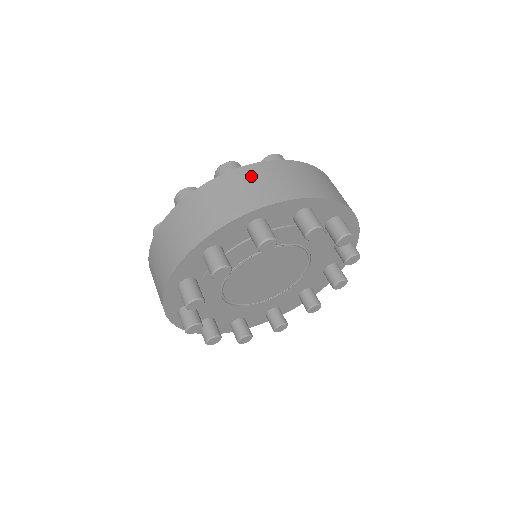
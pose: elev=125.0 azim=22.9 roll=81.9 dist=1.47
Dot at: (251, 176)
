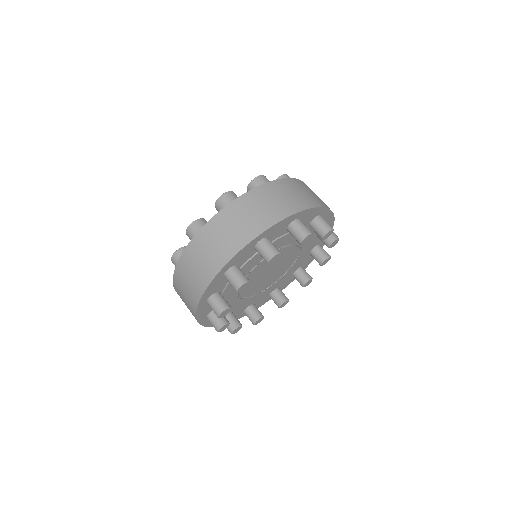
Dot at: (208, 238)
